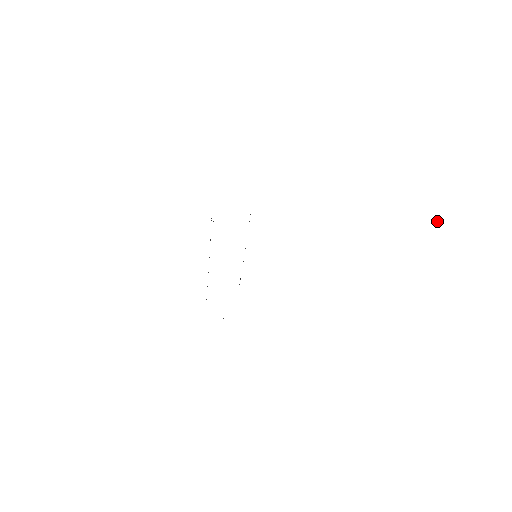
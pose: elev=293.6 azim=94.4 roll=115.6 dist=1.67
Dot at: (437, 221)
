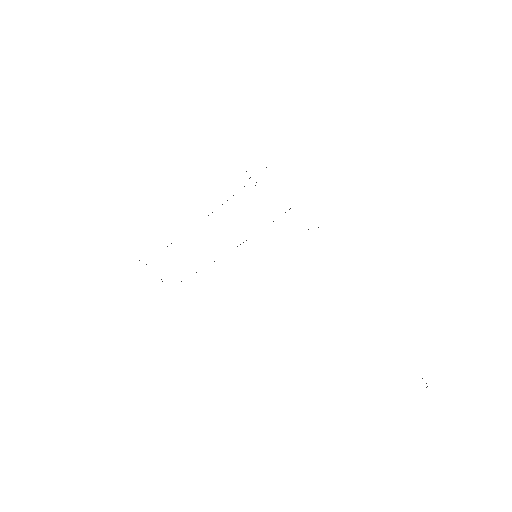
Dot at: occluded
